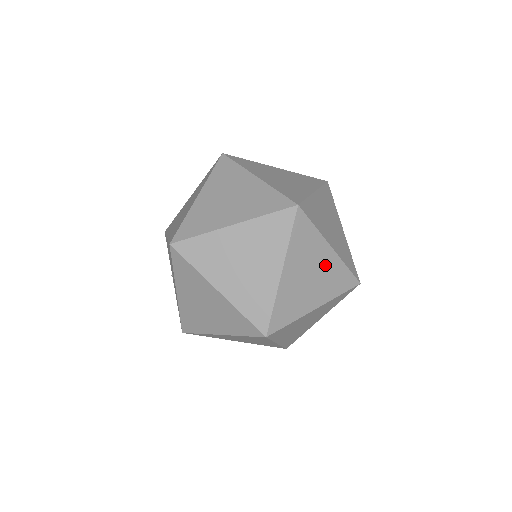
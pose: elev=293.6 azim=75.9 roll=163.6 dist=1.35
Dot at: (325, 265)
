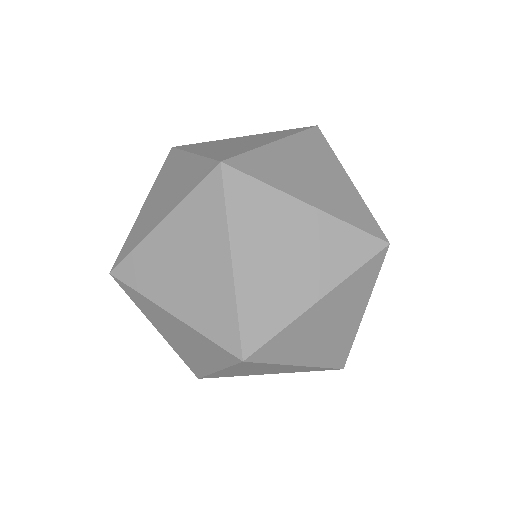
Dot at: occluded
